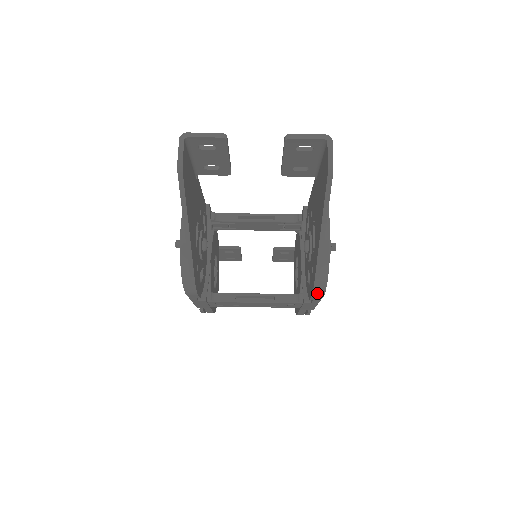
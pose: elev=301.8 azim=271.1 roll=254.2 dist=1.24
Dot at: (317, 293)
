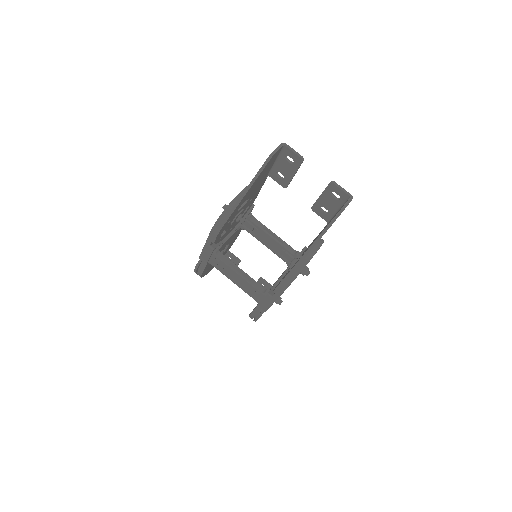
Dot at: (283, 284)
